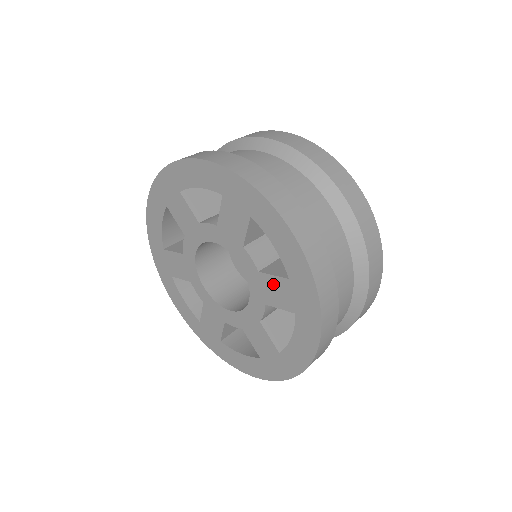
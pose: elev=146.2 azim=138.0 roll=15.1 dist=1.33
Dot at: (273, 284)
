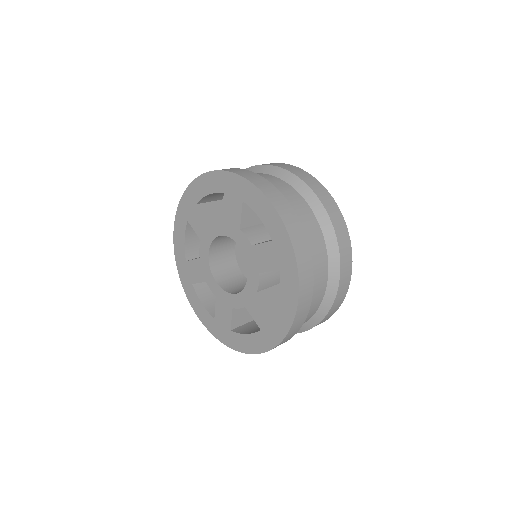
Dot at: (261, 306)
